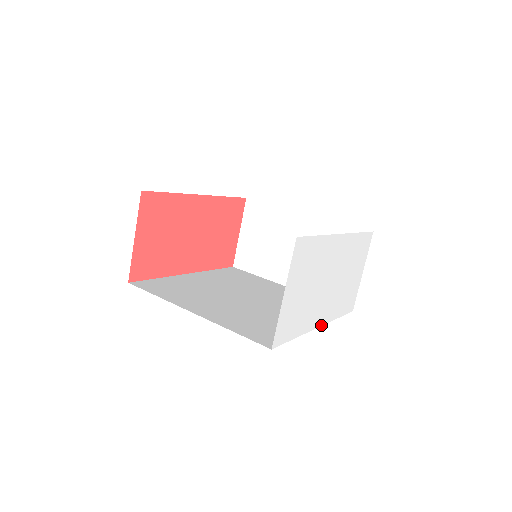
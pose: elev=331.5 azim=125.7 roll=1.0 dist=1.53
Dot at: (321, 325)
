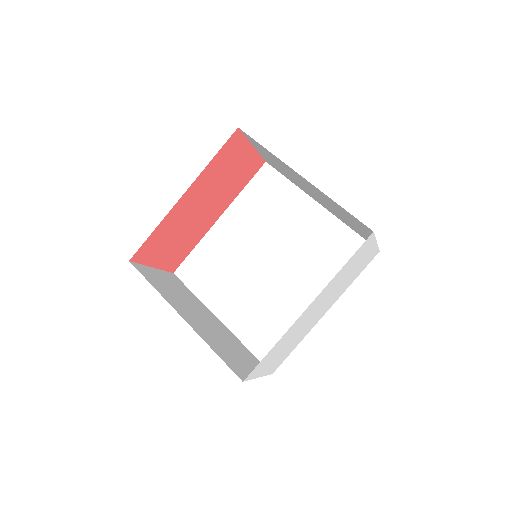
Dot at: occluded
